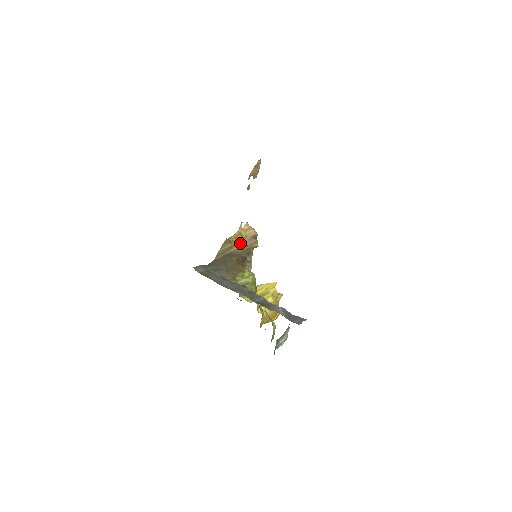
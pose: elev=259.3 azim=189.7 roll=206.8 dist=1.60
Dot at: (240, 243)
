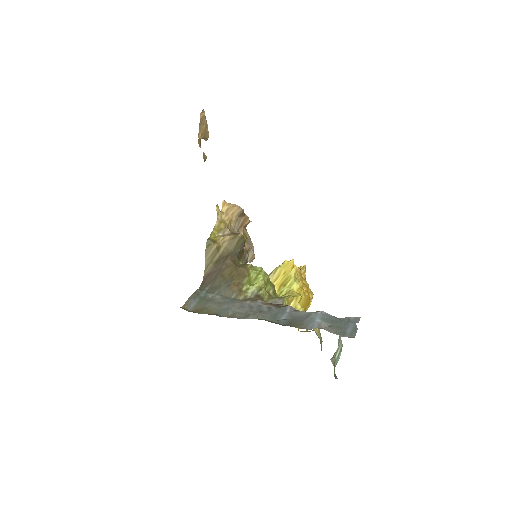
Dot at: (227, 236)
